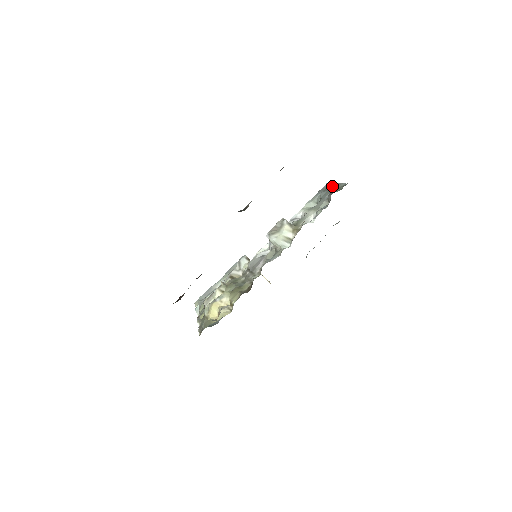
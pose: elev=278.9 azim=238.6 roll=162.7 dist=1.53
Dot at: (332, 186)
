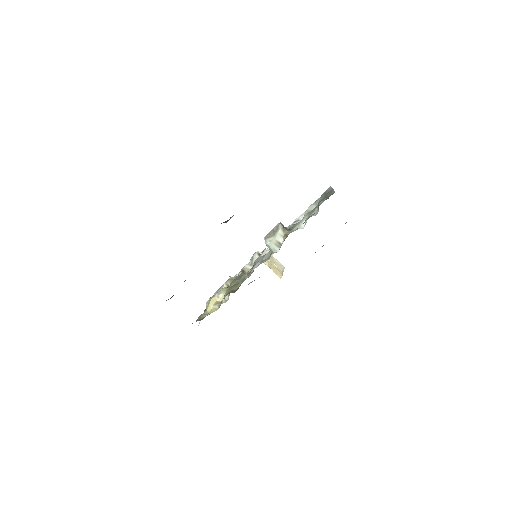
Dot at: occluded
